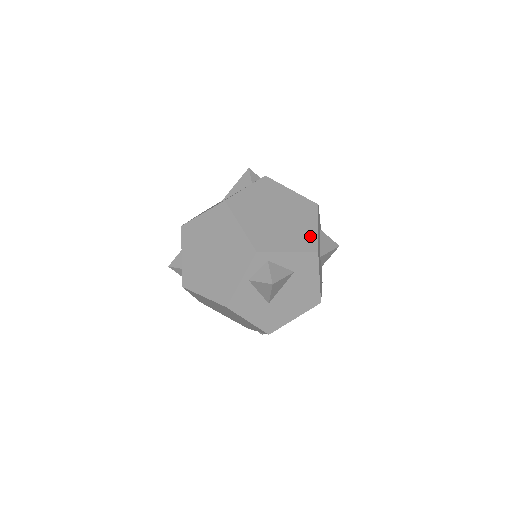
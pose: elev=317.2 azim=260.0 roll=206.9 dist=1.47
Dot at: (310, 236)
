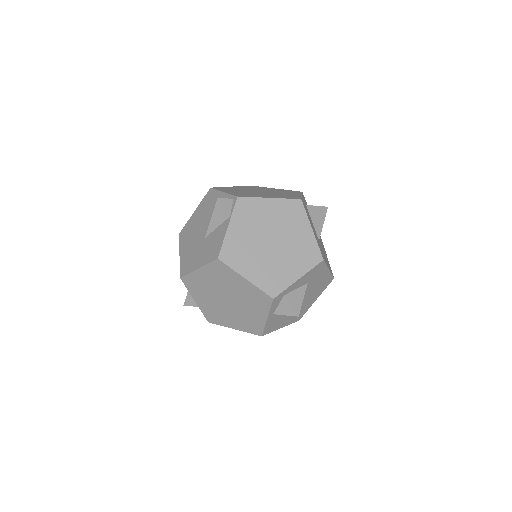
Dot at: (310, 246)
